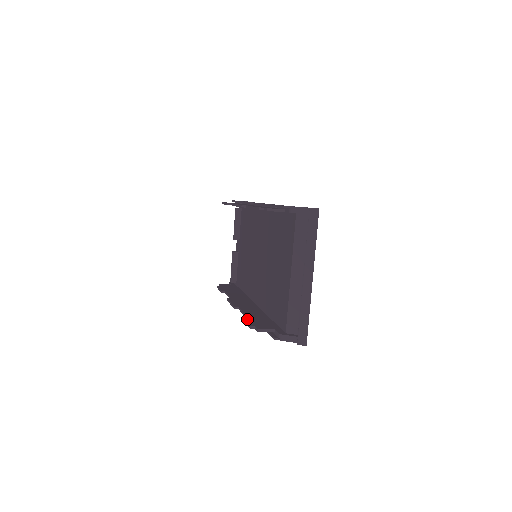
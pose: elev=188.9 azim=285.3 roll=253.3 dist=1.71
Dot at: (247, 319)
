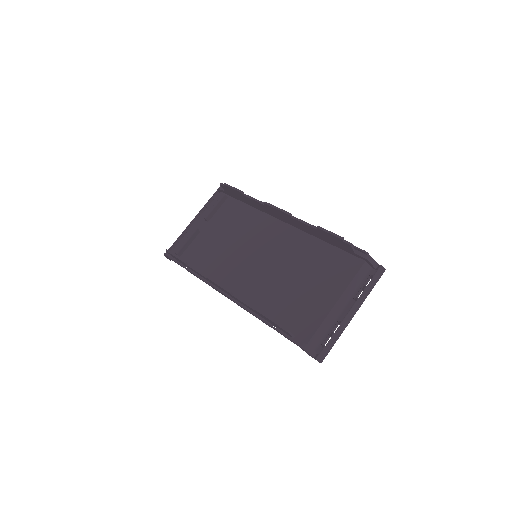
Dot at: occluded
